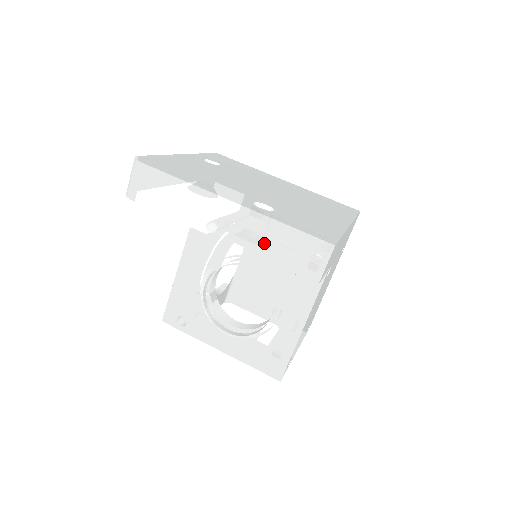
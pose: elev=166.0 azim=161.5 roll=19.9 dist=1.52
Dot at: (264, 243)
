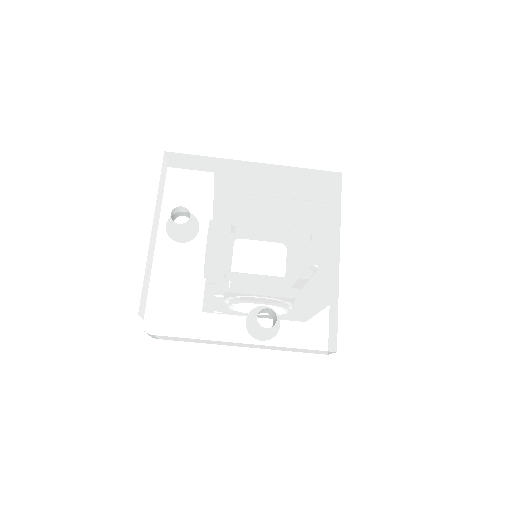
Dot at: (279, 349)
